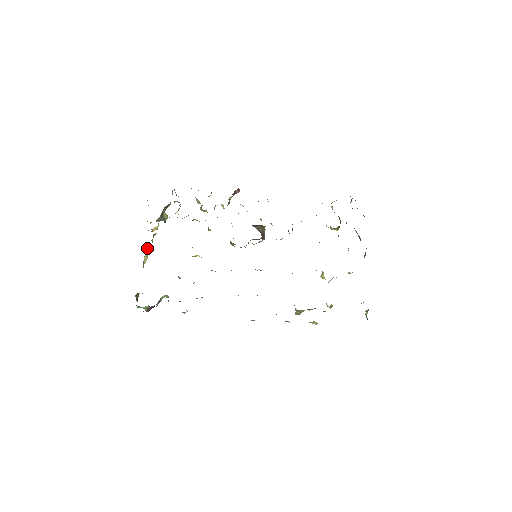
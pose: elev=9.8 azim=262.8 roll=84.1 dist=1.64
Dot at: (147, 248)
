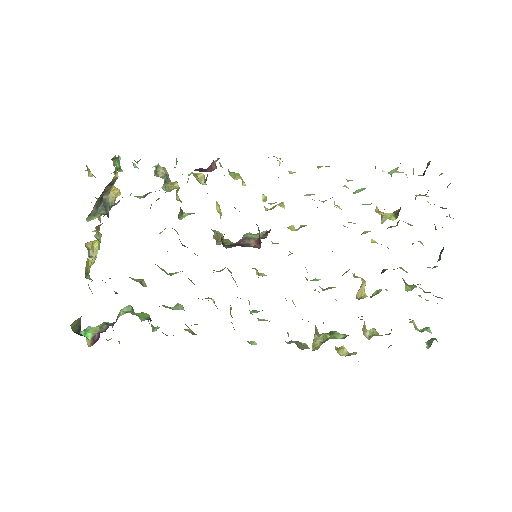
Dot at: (94, 242)
